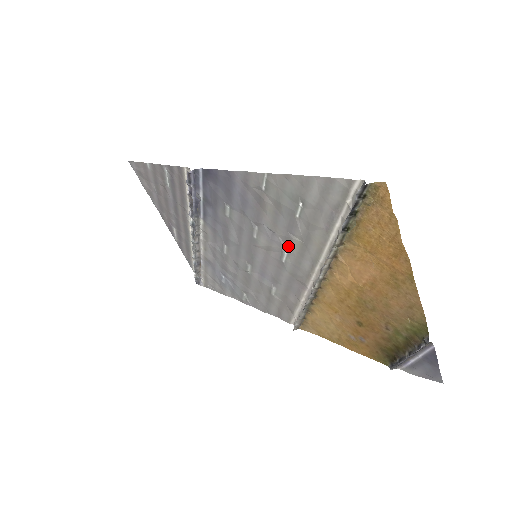
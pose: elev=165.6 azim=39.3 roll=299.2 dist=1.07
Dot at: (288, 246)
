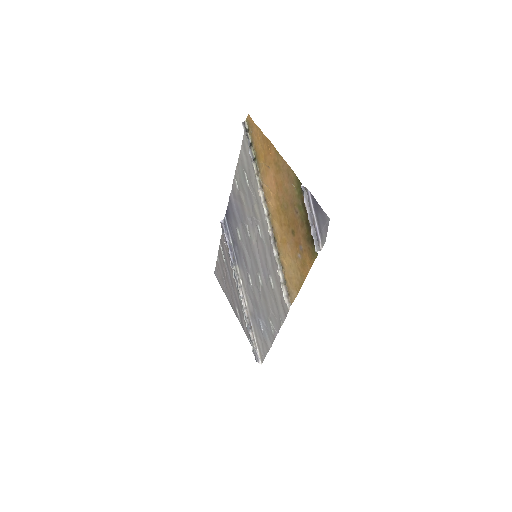
Dot at: (256, 218)
